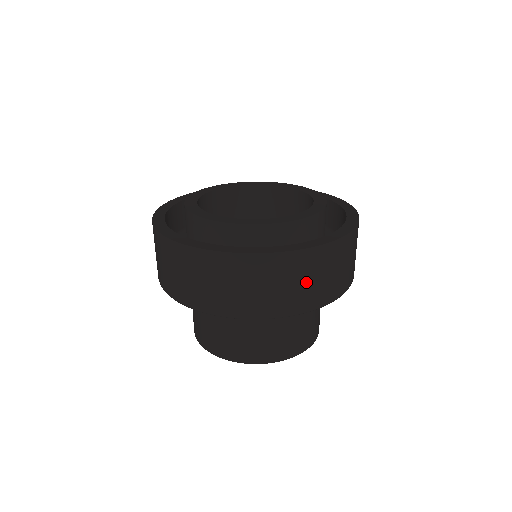
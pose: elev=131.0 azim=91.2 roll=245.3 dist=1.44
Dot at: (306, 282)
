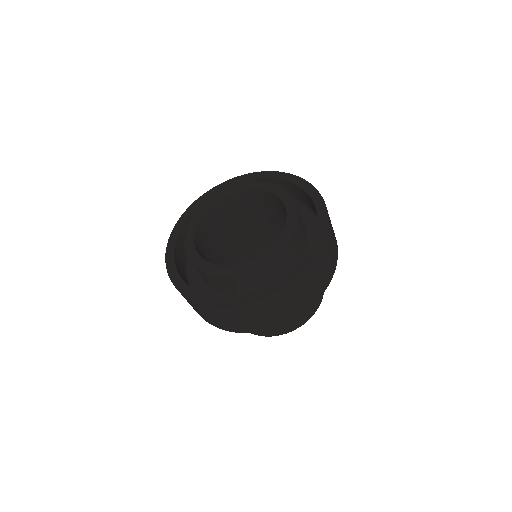
Dot at: (329, 259)
